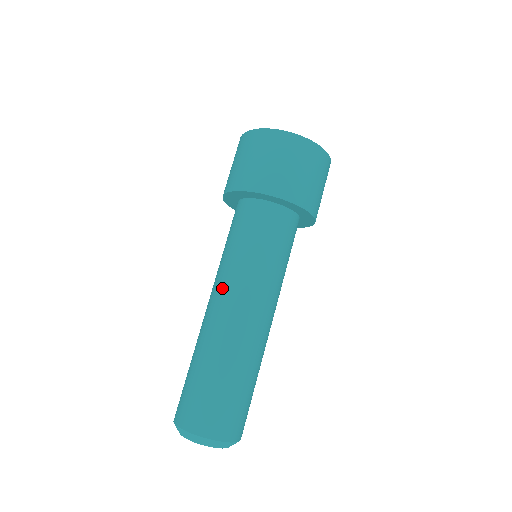
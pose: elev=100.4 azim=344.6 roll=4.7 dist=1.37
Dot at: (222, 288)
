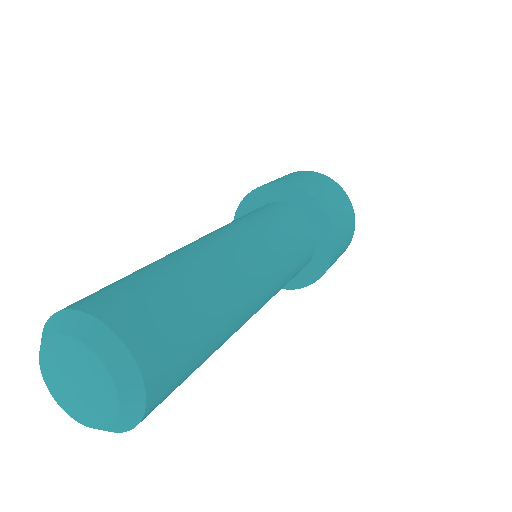
Dot at: (227, 230)
